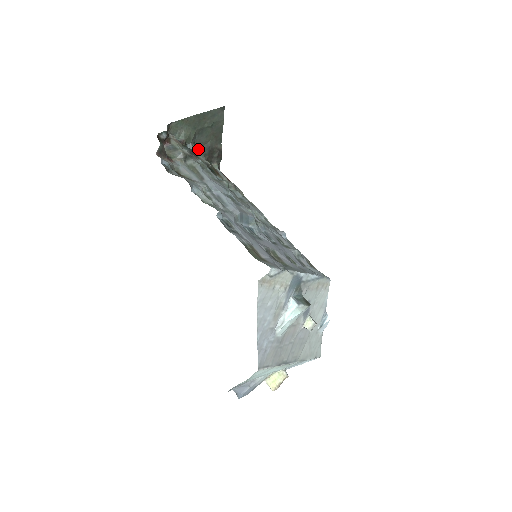
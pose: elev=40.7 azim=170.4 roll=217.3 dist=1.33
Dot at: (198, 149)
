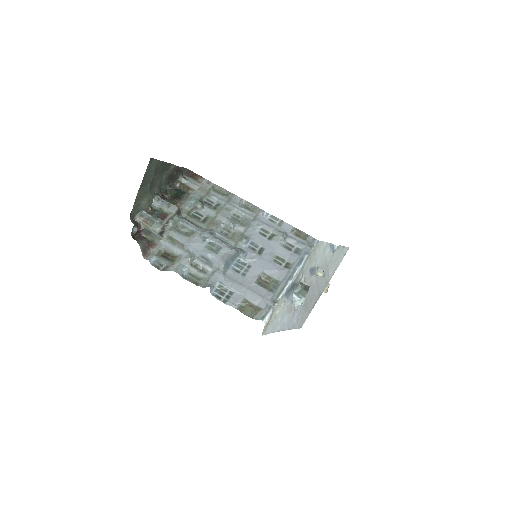
Dot at: (160, 188)
